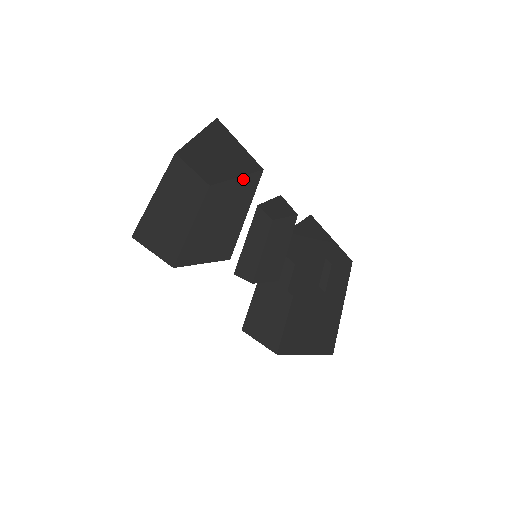
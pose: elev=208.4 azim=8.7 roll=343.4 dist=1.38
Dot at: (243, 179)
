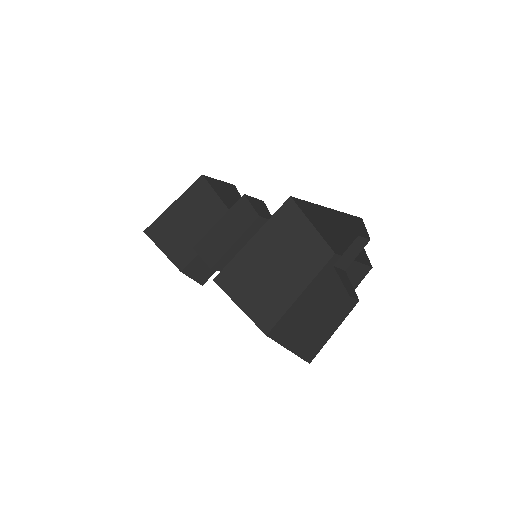
Dot at: occluded
